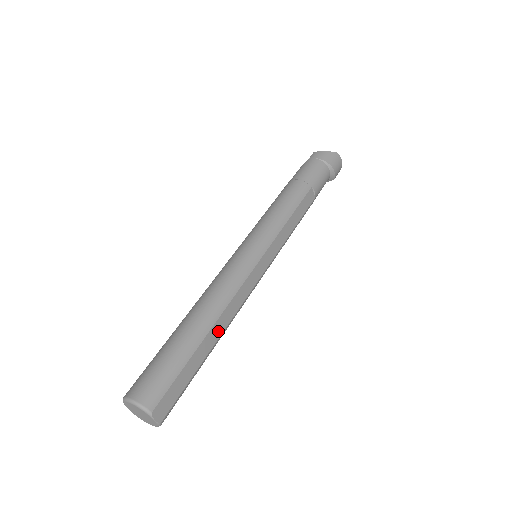
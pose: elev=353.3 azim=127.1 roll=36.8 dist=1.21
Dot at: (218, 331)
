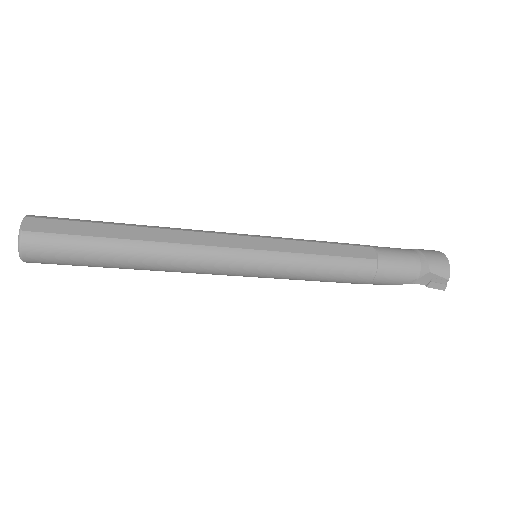
Dot at: (145, 236)
